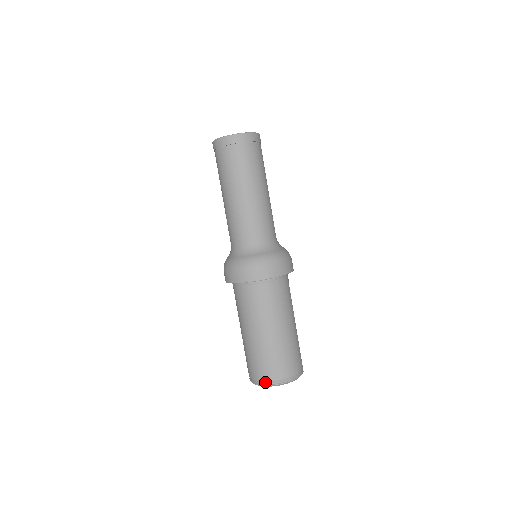
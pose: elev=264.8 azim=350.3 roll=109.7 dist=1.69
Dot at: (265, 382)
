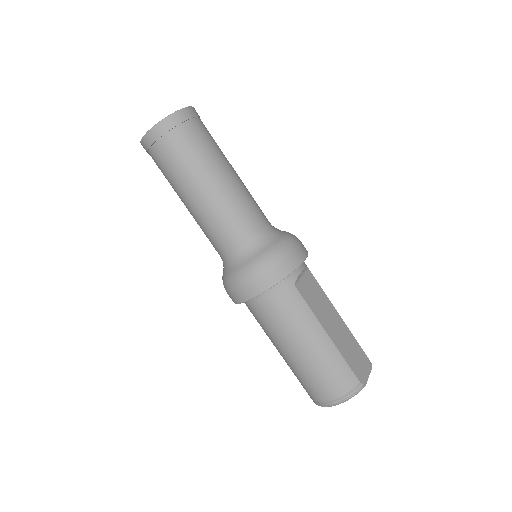
Dot at: occluded
